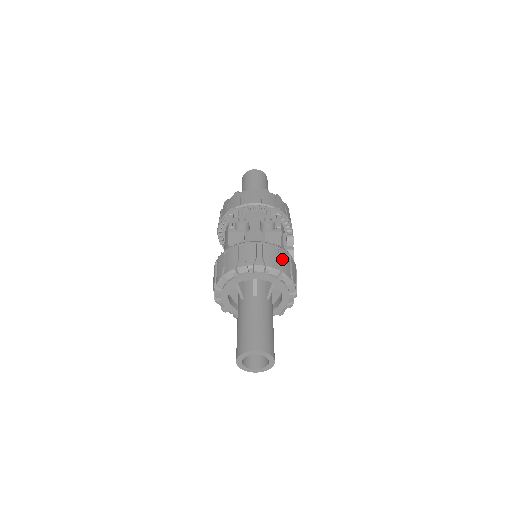
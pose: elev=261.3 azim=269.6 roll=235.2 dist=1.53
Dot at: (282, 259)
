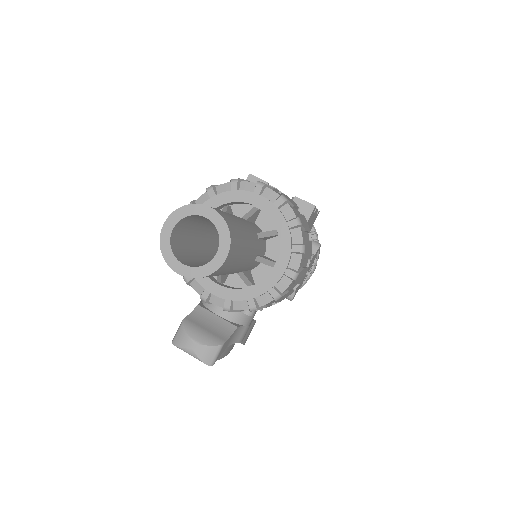
Dot at: (303, 218)
